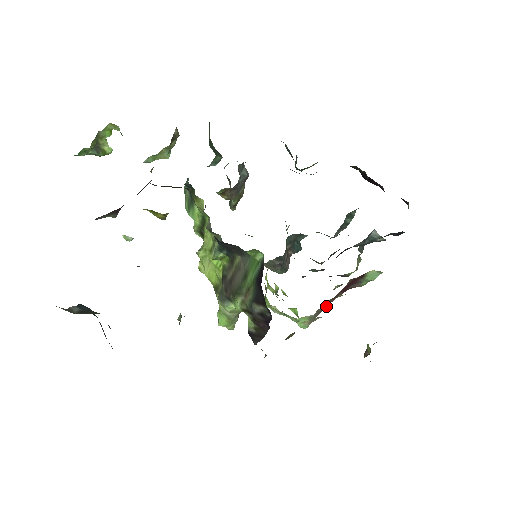
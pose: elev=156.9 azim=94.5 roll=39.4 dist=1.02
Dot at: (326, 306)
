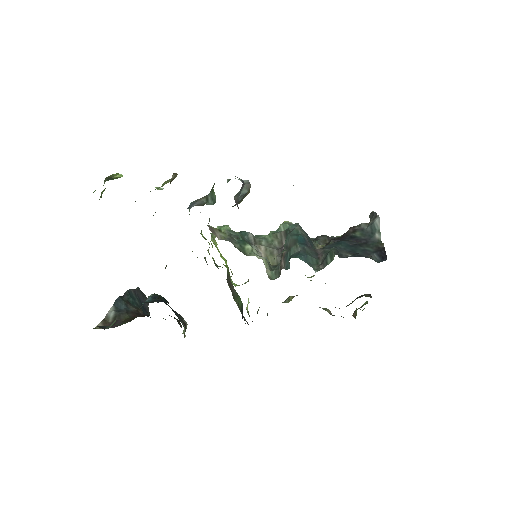
Dot at: occluded
